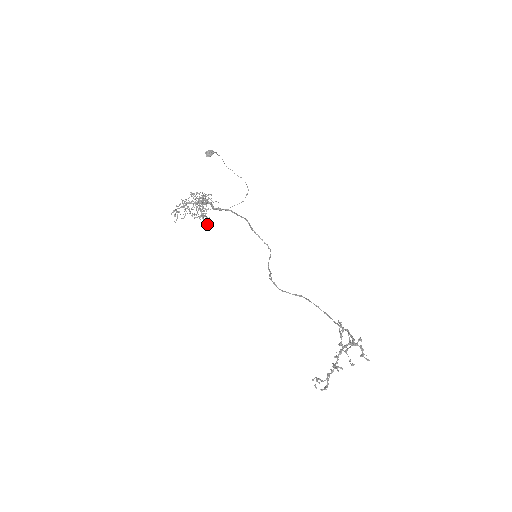
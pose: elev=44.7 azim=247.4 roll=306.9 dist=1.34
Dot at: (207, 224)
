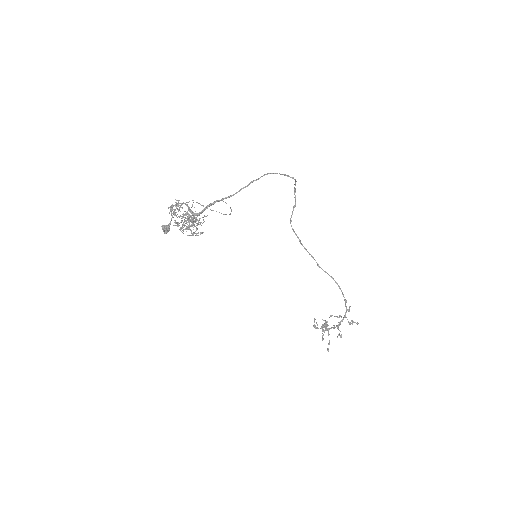
Dot at: occluded
